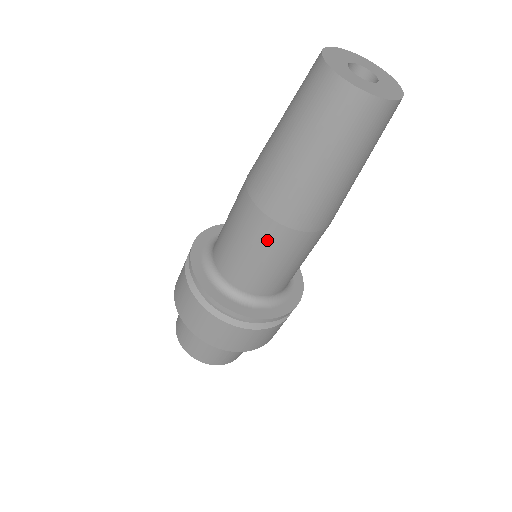
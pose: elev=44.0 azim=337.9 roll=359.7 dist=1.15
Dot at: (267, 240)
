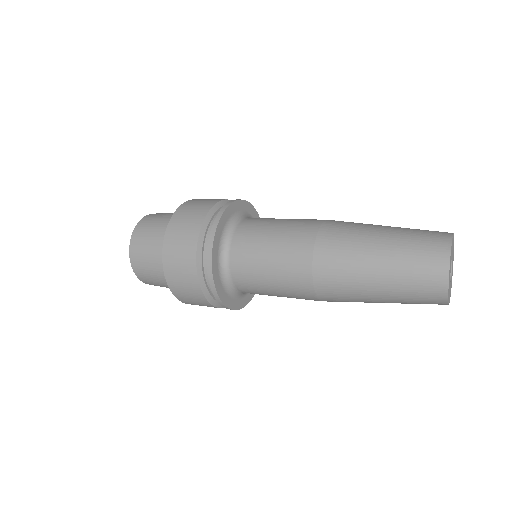
Dot at: (293, 284)
